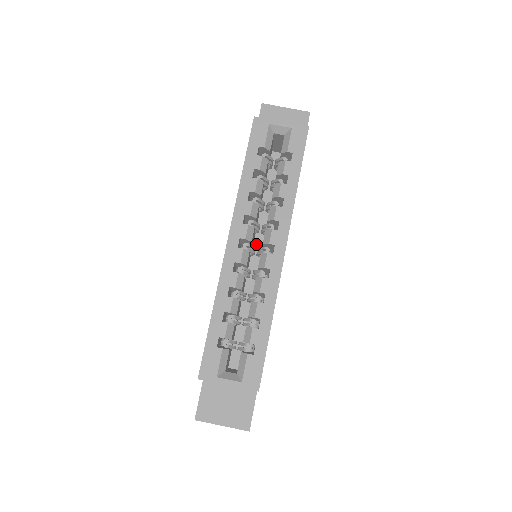
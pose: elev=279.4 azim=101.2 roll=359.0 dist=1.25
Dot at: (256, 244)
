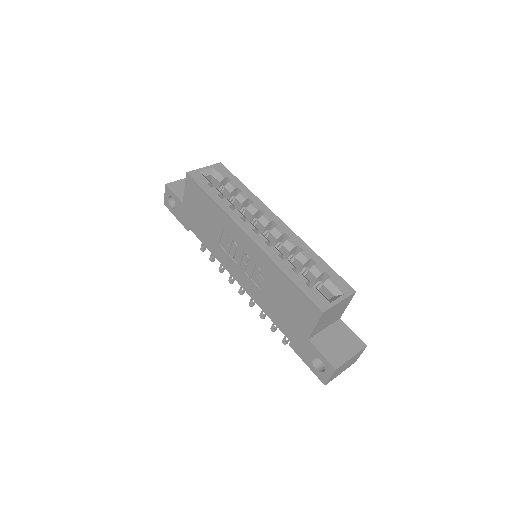
Dot at: occluded
